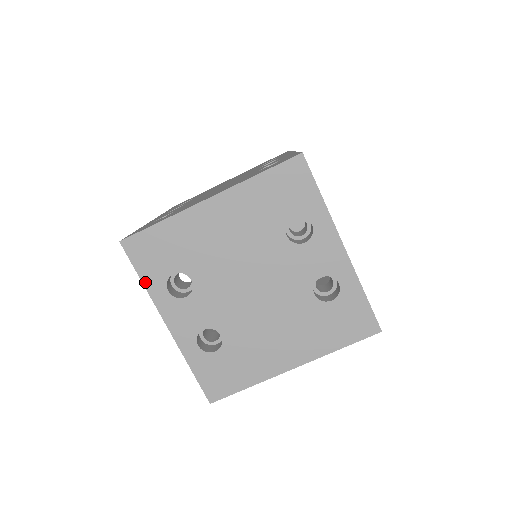
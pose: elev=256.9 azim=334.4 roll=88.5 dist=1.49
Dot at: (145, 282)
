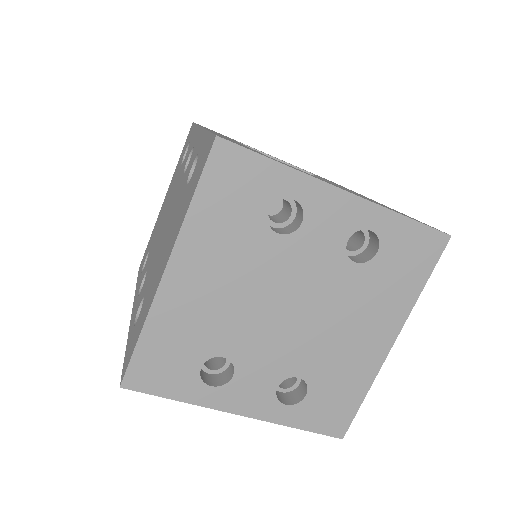
Dot at: (181, 399)
